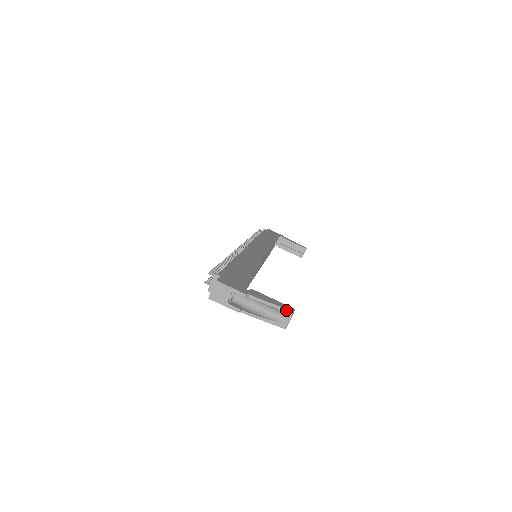
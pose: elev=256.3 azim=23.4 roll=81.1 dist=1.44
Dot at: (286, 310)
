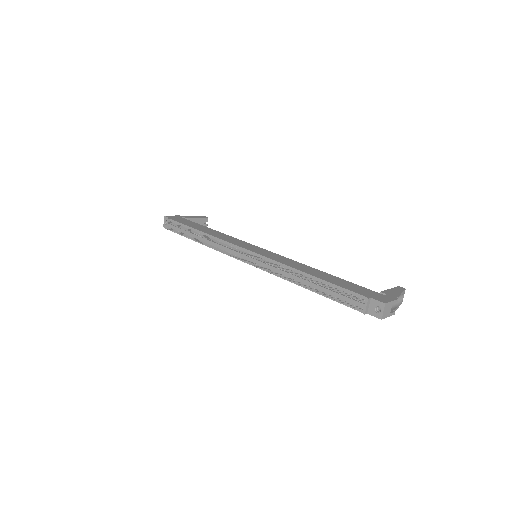
Dot at: (404, 291)
